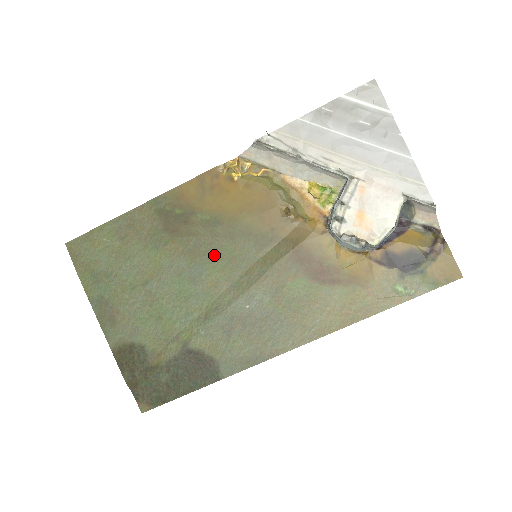
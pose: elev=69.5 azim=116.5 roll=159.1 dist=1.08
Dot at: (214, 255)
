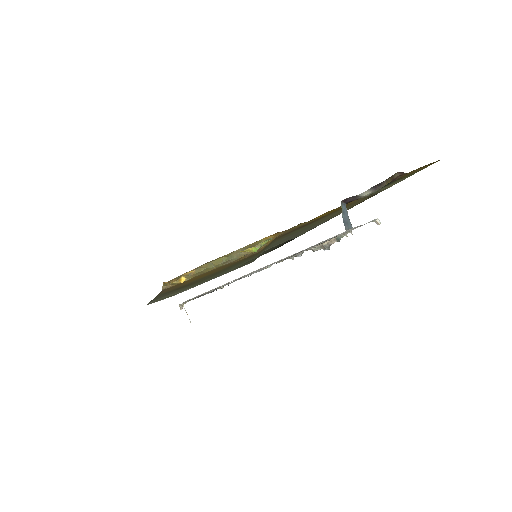
Dot at: (229, 268)
